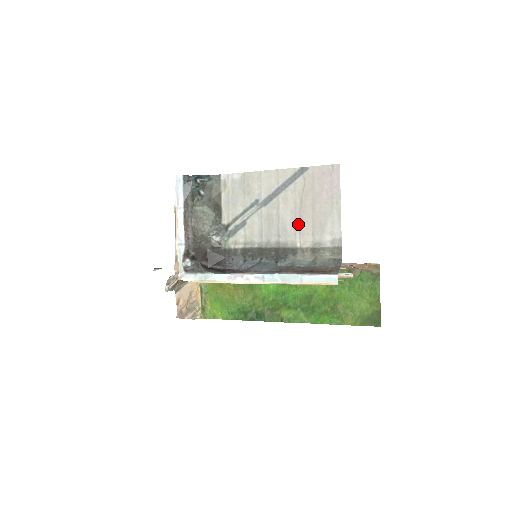
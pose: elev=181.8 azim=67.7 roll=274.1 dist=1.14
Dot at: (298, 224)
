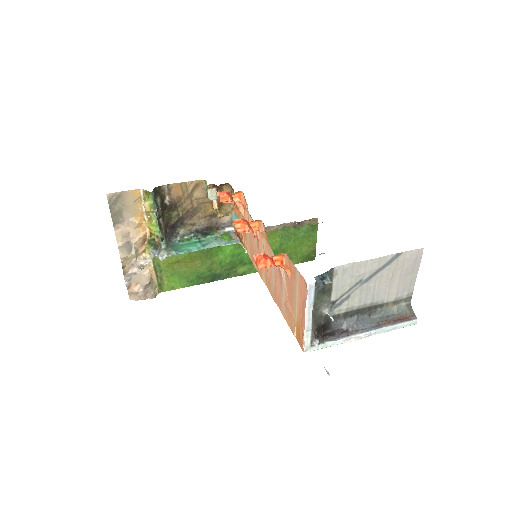
Dot at: (388, 289)
